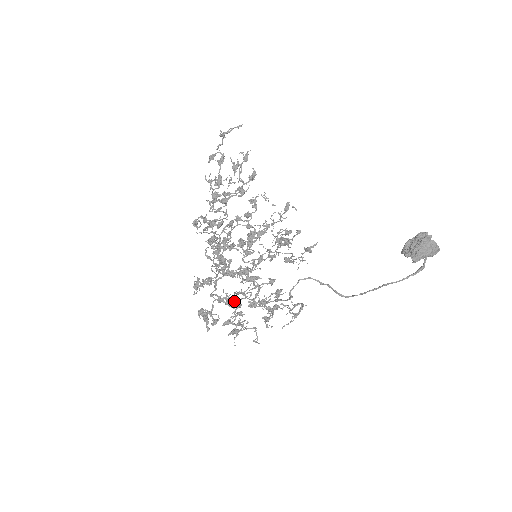
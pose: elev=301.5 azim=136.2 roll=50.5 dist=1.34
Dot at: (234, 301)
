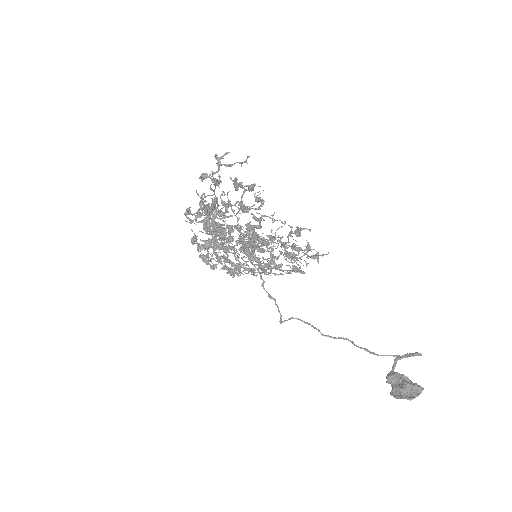
Dot at: (232, 265)
